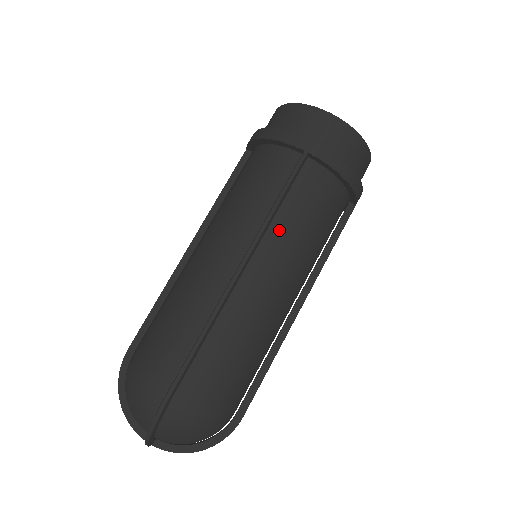
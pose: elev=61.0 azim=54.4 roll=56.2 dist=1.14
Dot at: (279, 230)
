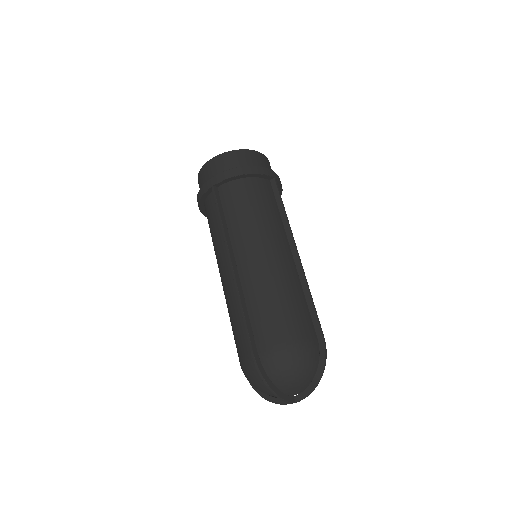
Dot at: (235, 230)
